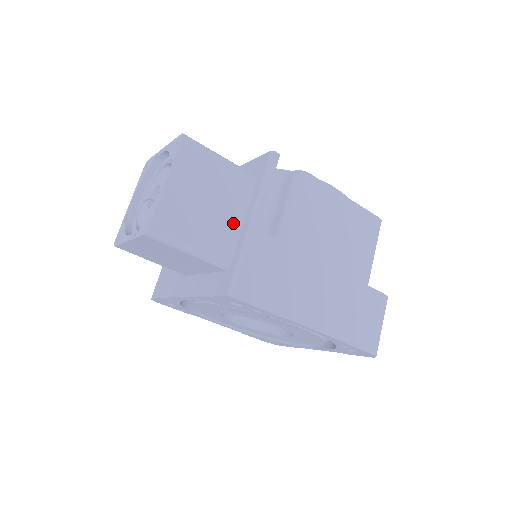
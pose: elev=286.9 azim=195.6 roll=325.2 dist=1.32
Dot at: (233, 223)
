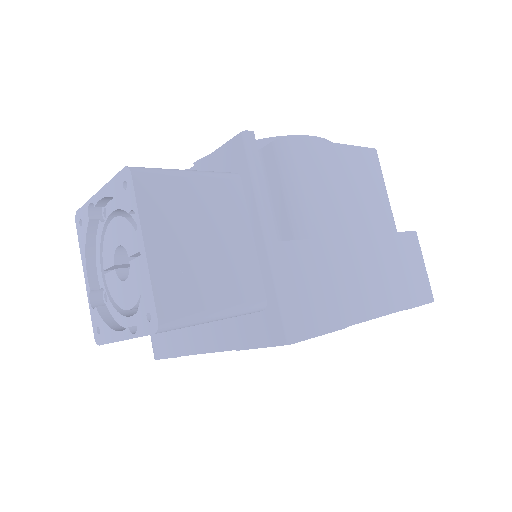
Dot at: (244, 249)
